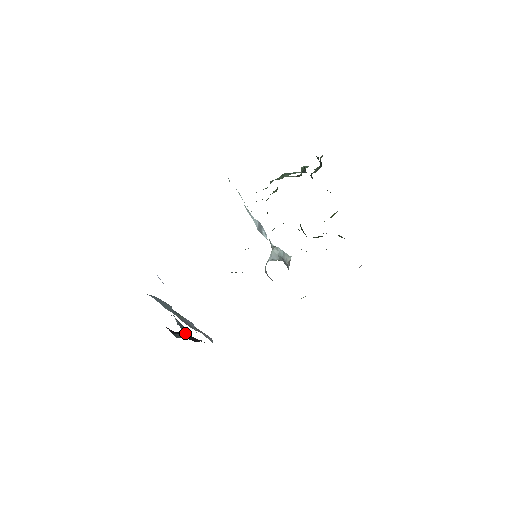
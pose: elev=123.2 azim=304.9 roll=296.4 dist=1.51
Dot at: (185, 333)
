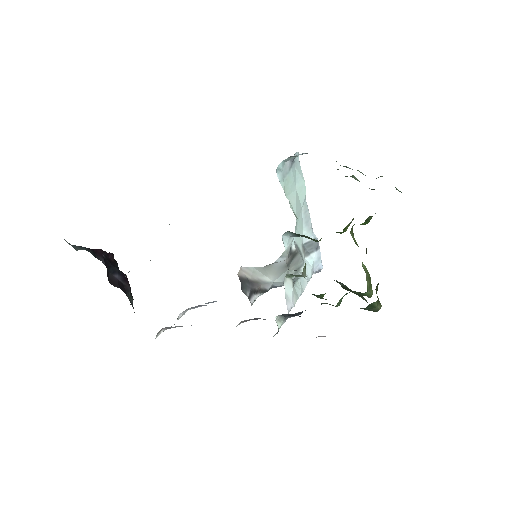
Dot at: (84, 249)
